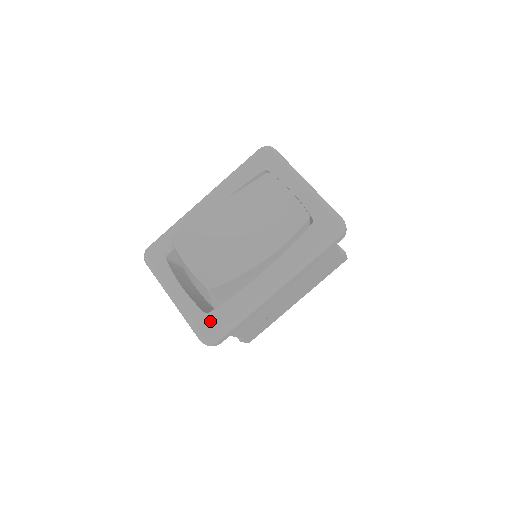
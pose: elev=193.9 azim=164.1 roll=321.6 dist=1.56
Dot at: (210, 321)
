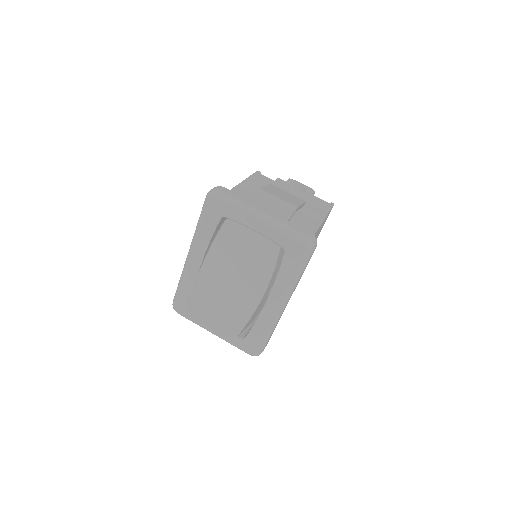
Dot at: (249, 343)
